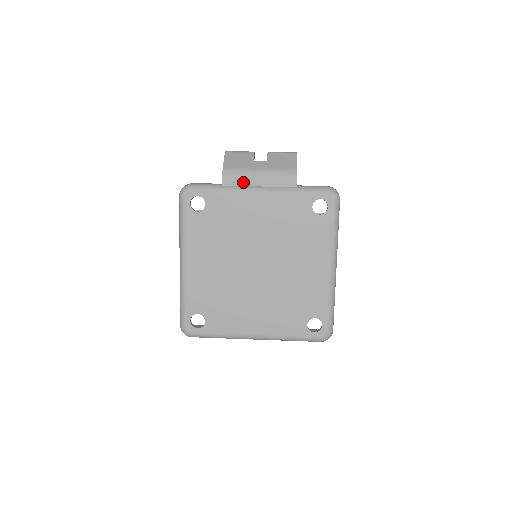
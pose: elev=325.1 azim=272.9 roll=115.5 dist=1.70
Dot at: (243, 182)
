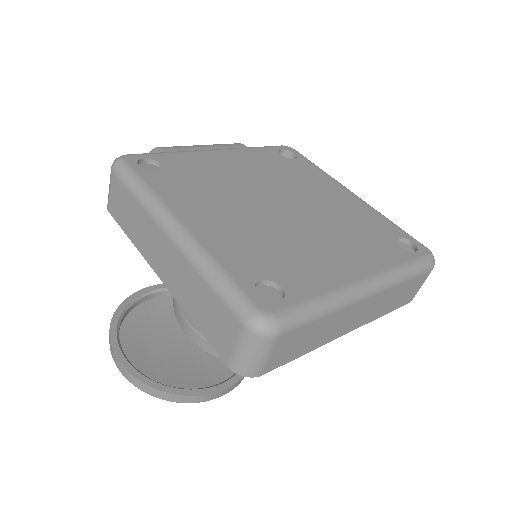
Dot at: (190, 150)
